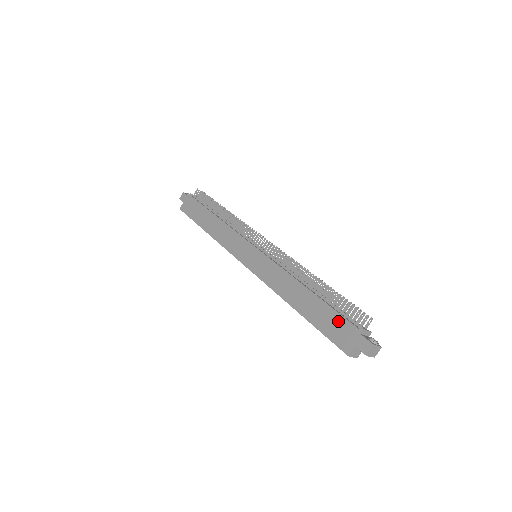
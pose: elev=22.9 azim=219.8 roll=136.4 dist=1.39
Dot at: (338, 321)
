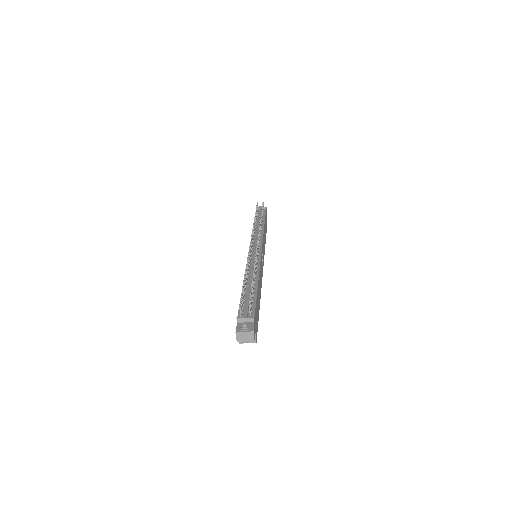
Dot at: occluded
